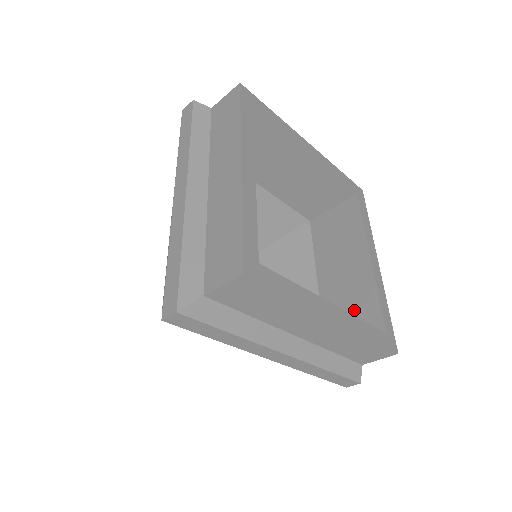
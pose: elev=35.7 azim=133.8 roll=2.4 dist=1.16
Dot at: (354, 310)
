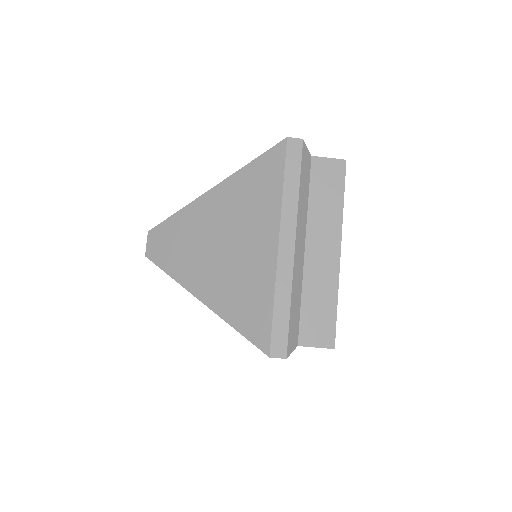
Dot at: occluded
